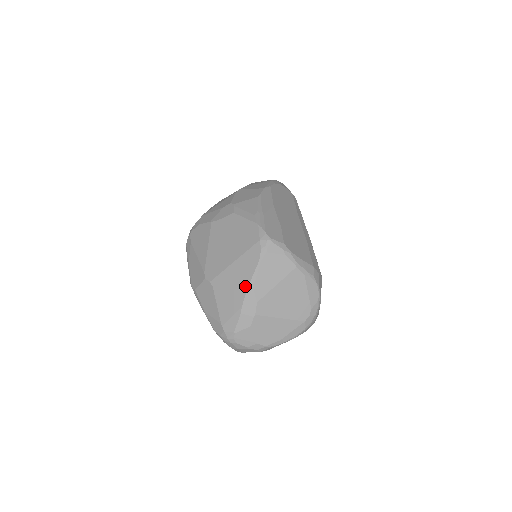
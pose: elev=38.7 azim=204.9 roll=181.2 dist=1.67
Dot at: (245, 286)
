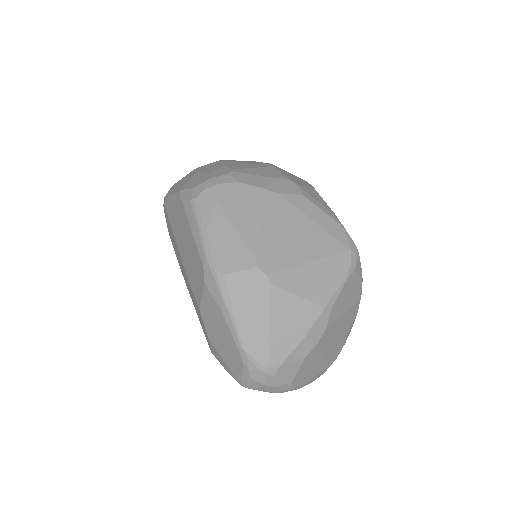
Dot at: (323, 302)
